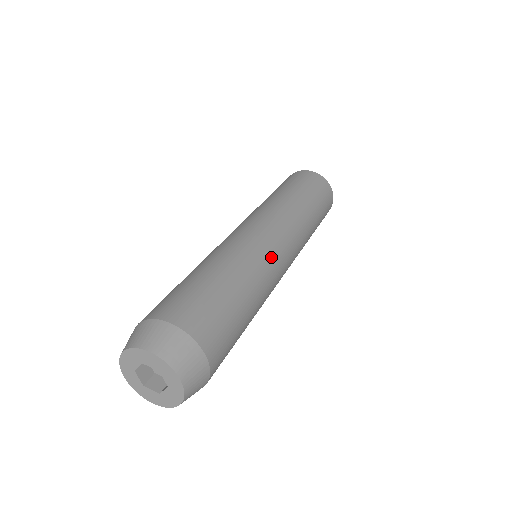
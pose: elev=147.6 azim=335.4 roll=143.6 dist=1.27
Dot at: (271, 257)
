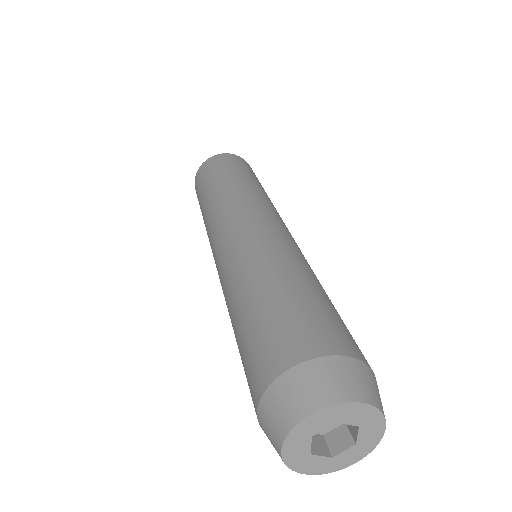
Dot at: occluded
